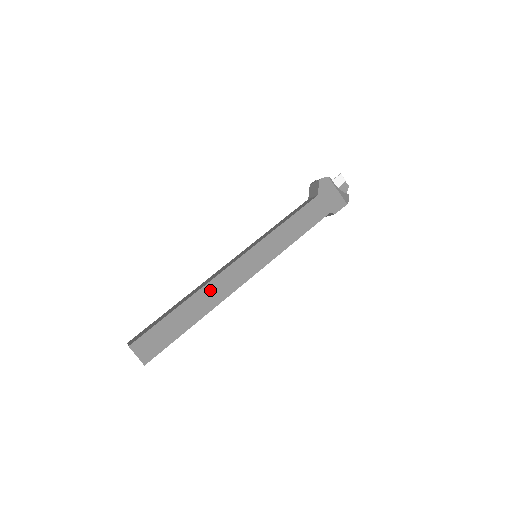
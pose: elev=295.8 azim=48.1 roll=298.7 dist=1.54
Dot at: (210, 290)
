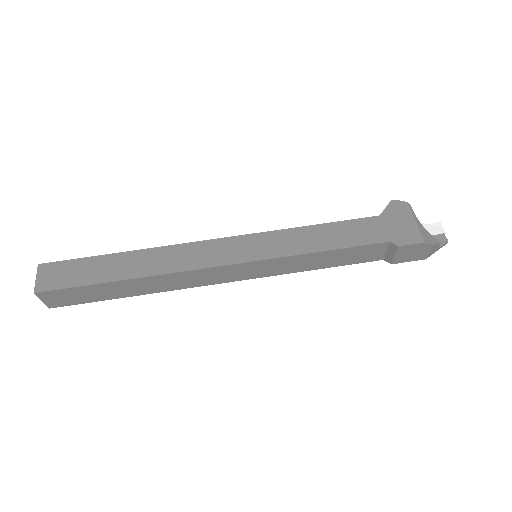
Dot at: (167, 254)
